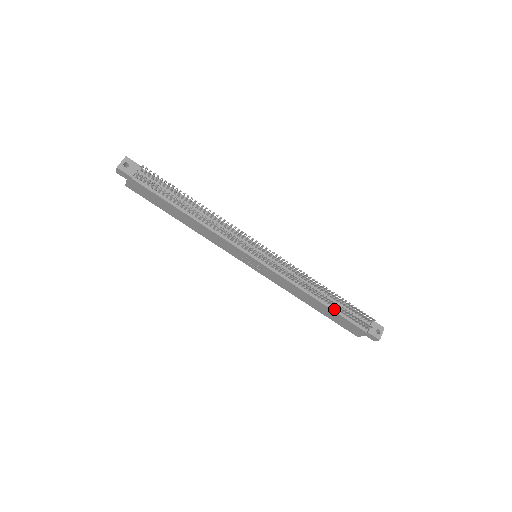
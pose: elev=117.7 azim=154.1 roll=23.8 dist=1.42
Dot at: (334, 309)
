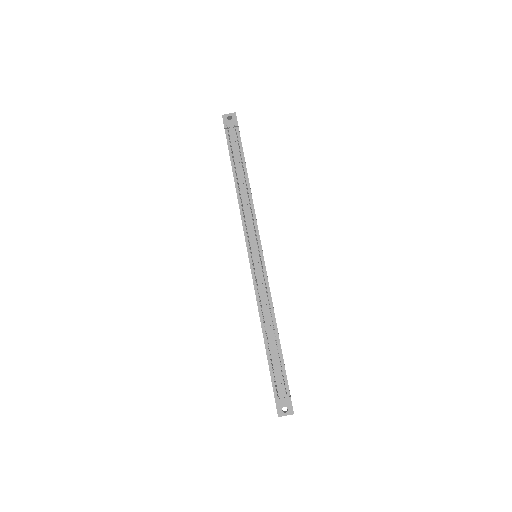
Dot at: (268, 352)
